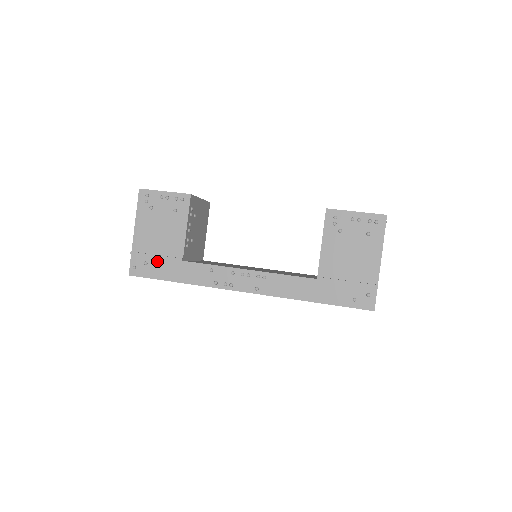
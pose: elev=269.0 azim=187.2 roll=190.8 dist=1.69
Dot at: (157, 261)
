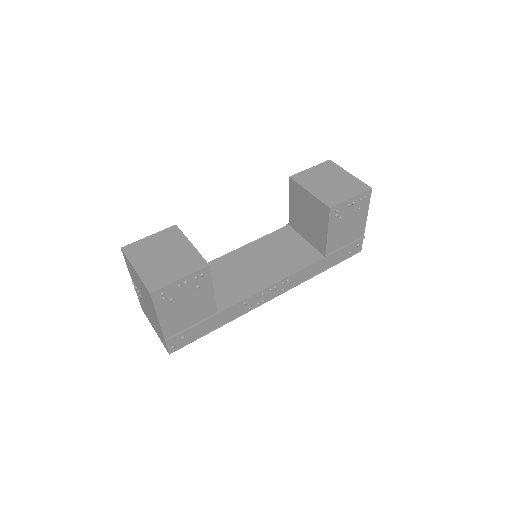
Dot at: (193, 329)
